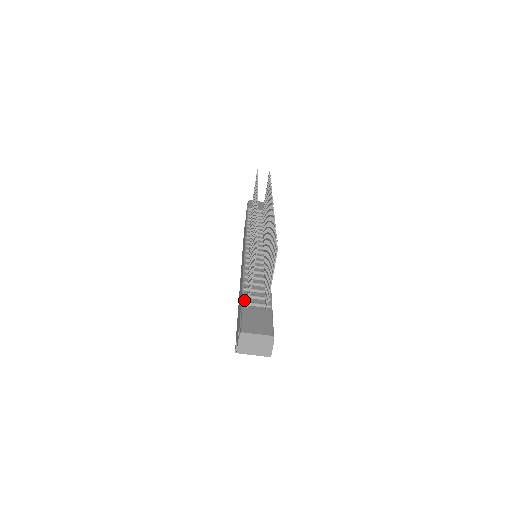
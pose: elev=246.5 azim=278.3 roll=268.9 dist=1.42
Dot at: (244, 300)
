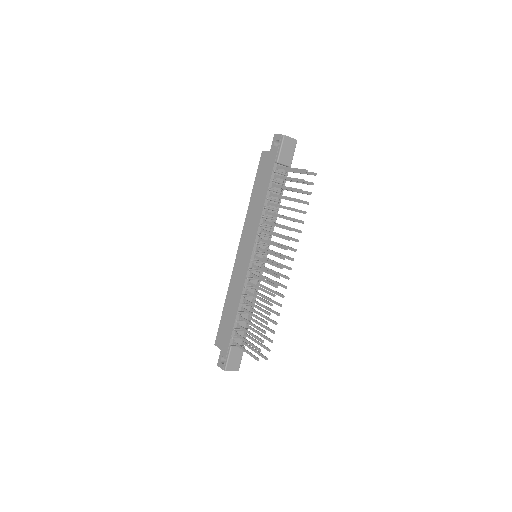
Dot at: (233, 334)
